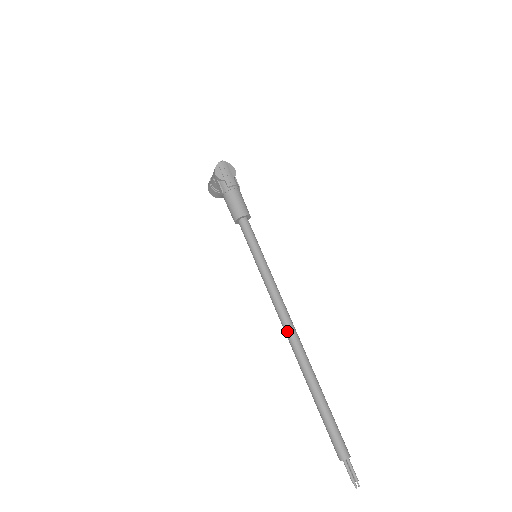
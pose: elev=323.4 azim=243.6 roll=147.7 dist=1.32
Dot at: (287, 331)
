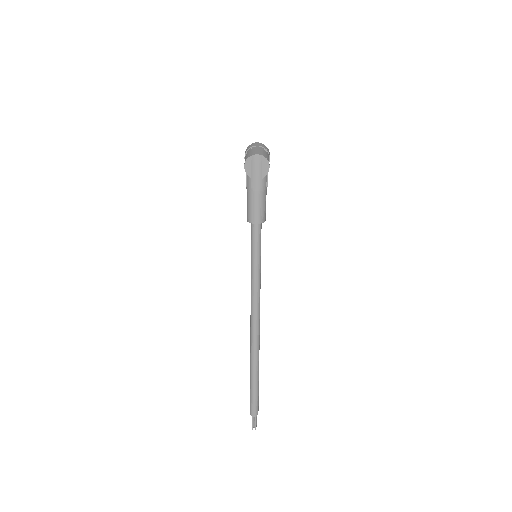
Dot at: (251, 329)
